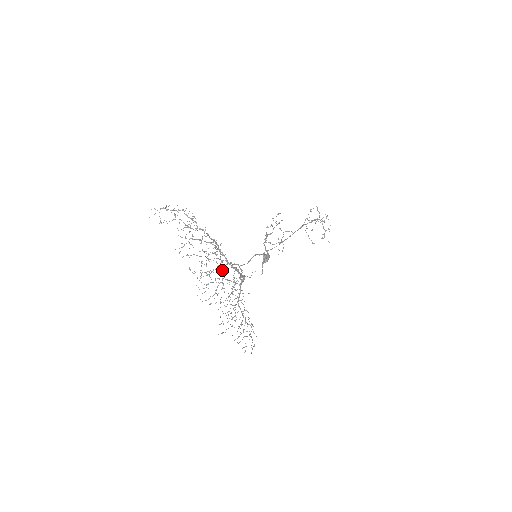
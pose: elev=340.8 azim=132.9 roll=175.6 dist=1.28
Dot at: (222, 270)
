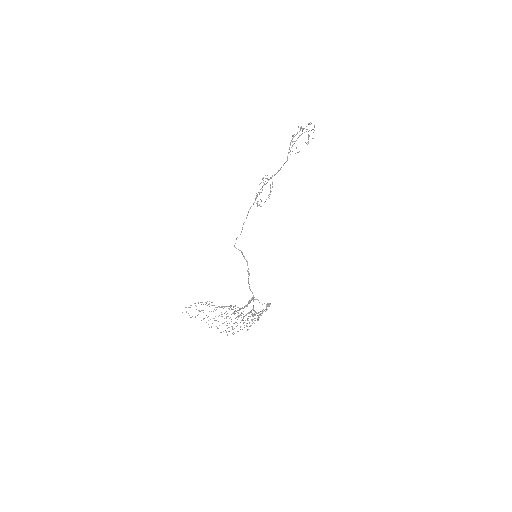
Dot at: occluded
